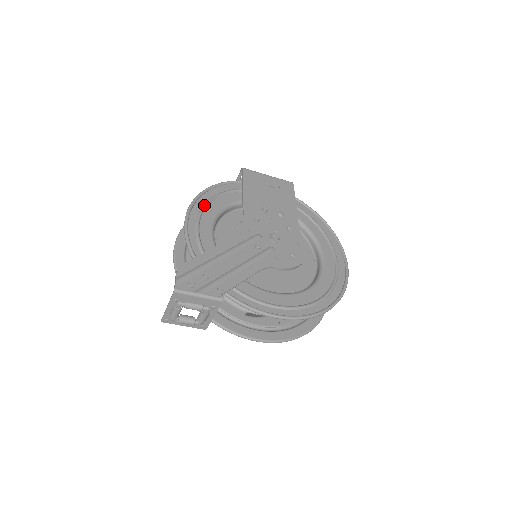
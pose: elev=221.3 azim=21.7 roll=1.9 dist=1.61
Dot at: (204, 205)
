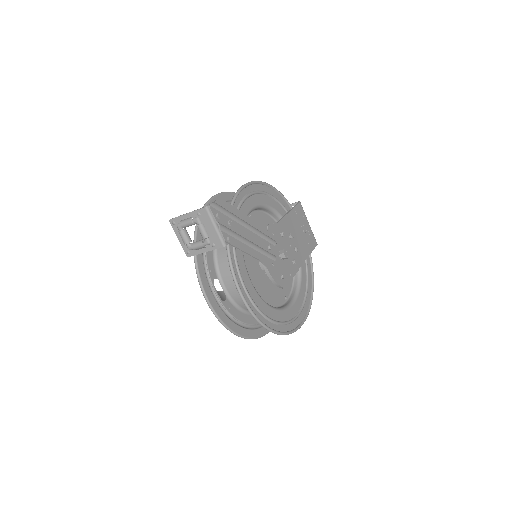
Dot at: (262, 191)
